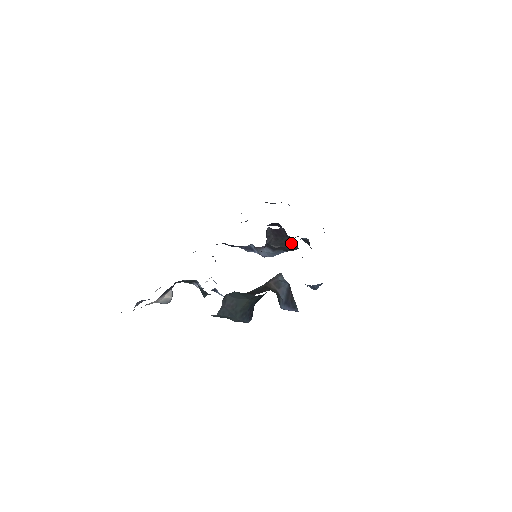
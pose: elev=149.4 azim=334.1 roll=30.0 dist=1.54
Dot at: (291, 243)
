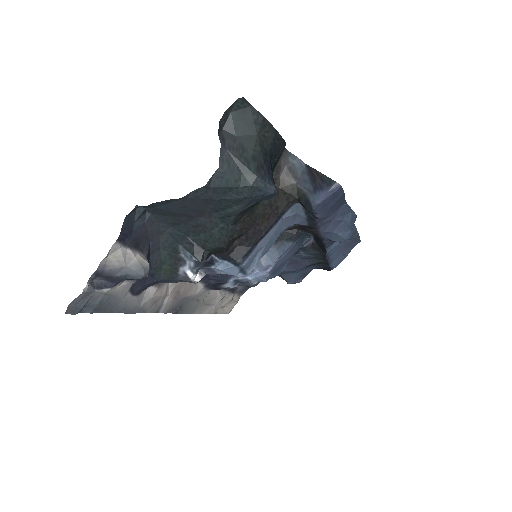
Dot at: occluded
